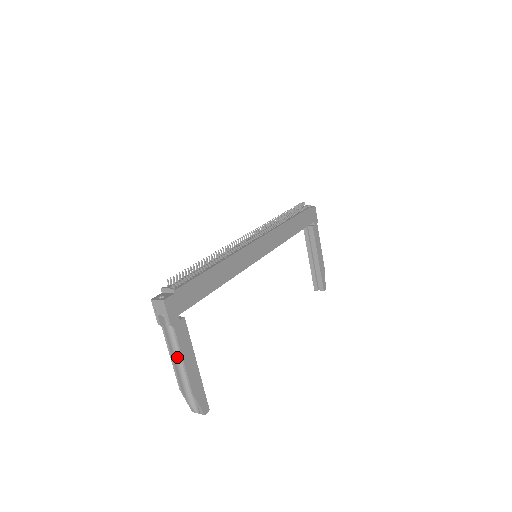
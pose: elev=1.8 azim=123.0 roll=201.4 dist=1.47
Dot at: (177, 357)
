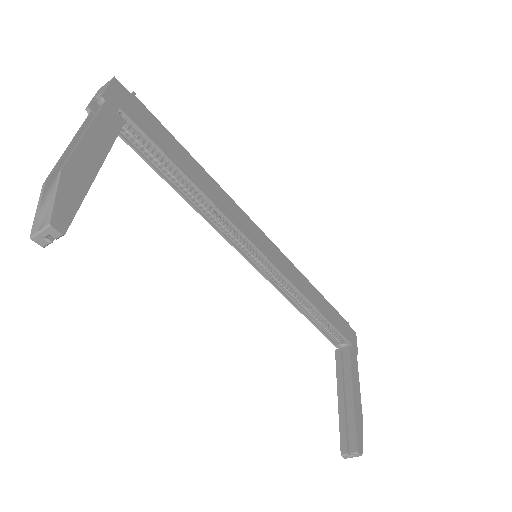
Dot at: occluded
